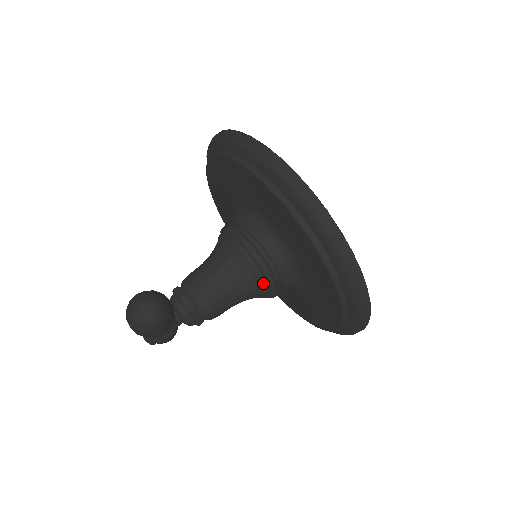
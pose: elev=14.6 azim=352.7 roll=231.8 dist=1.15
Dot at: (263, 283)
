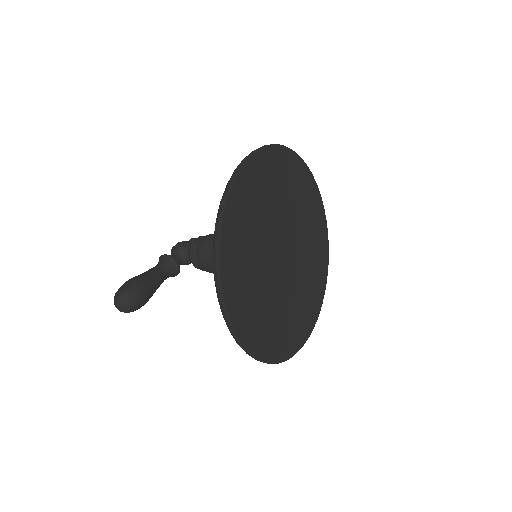
Dot at: occluded
